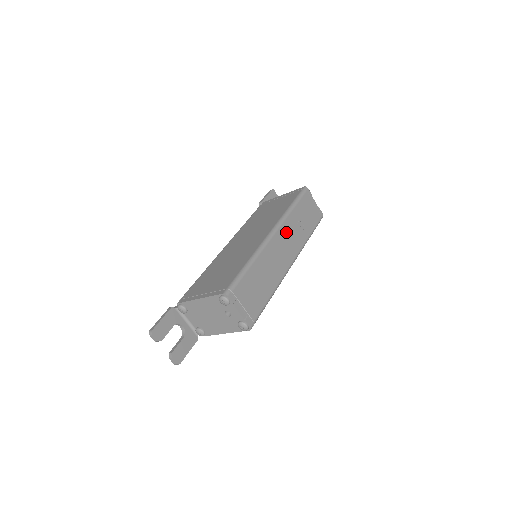
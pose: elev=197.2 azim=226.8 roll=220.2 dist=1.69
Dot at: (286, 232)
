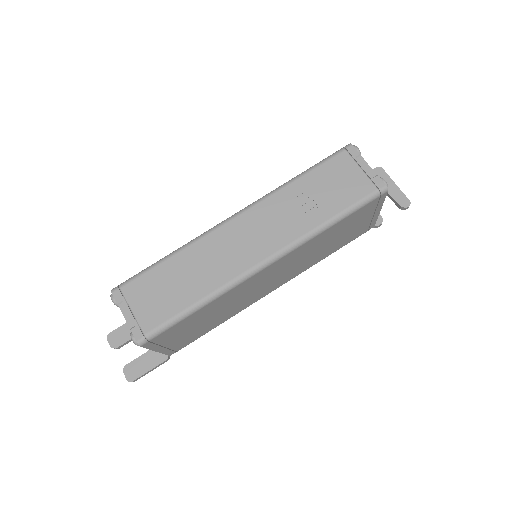
Dot at: (265, 214)
